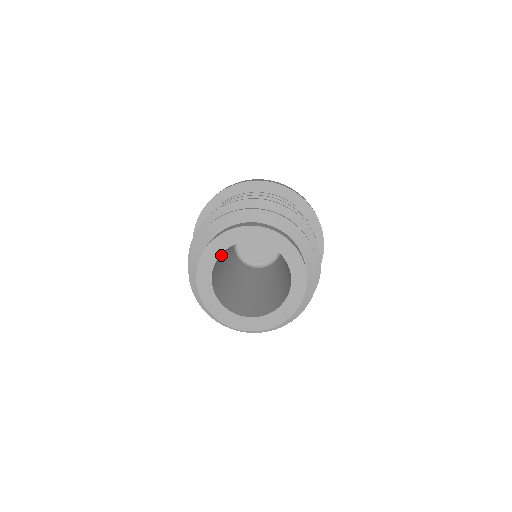
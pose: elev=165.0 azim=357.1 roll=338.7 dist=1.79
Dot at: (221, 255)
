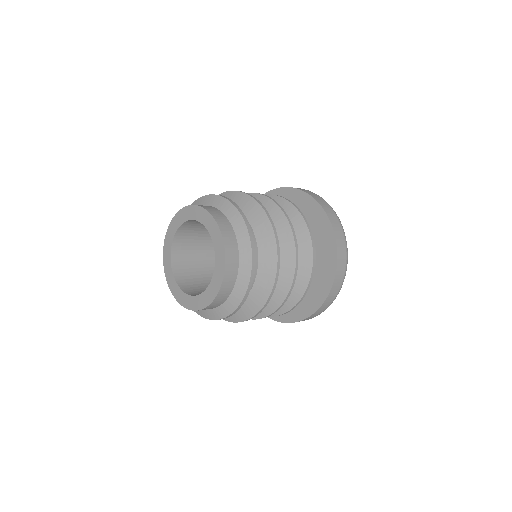
Dot at: (201, 256)
